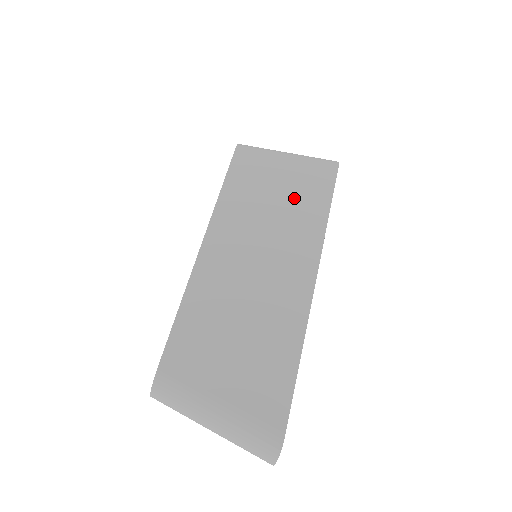
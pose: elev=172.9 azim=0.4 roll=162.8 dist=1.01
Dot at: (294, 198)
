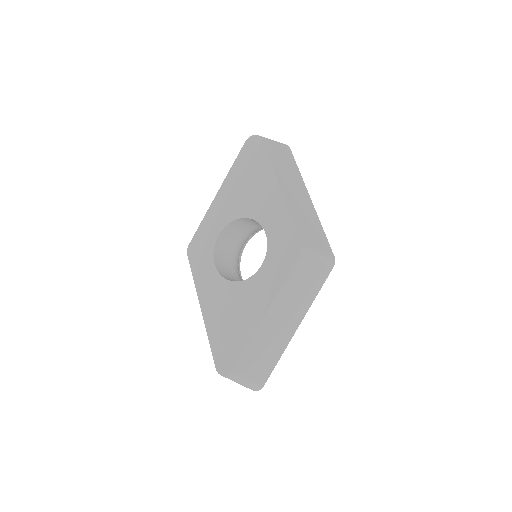
Dot at: (310, 286)
